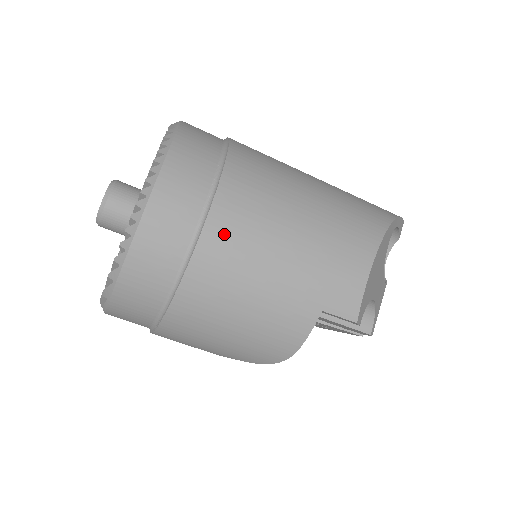
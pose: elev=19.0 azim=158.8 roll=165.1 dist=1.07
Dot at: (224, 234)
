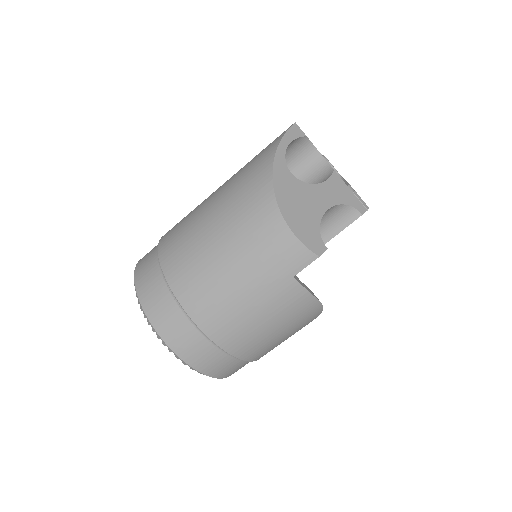
Dot at: (204, 312)
